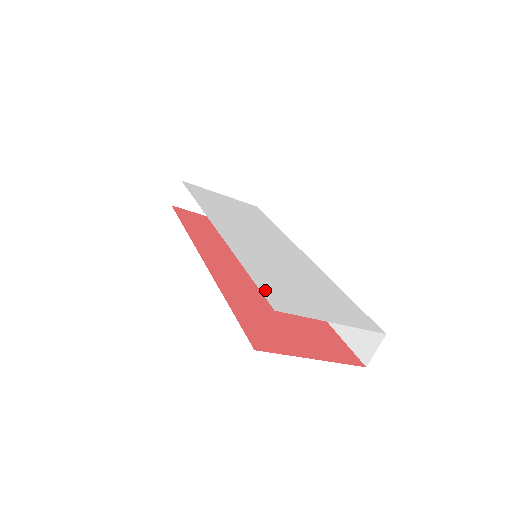
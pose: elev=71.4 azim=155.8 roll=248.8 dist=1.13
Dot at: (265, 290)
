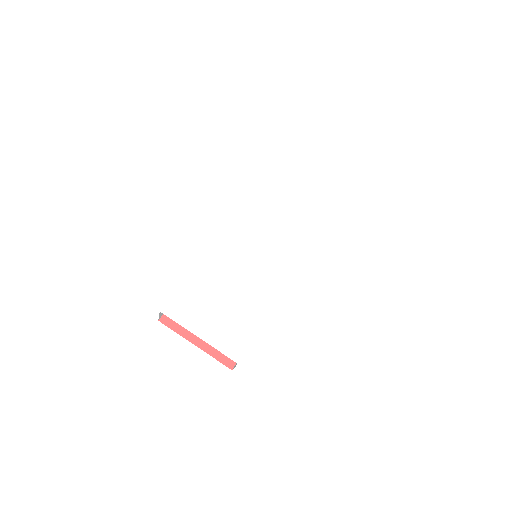
Dot at: (178, 295)
